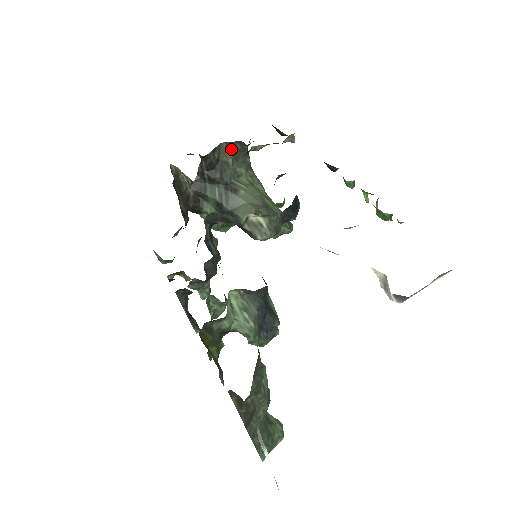
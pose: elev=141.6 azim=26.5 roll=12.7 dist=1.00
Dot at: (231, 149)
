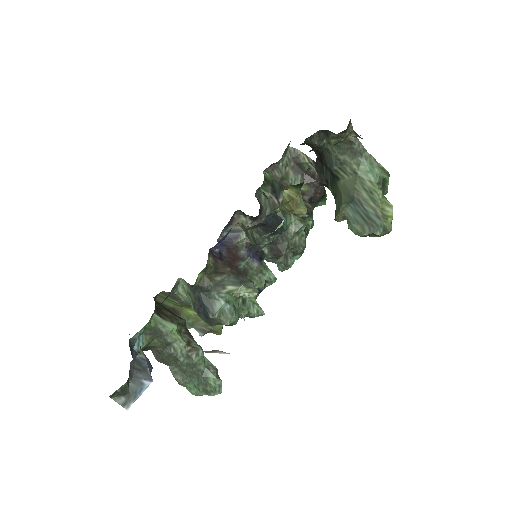
Dot at: (328, 137)
